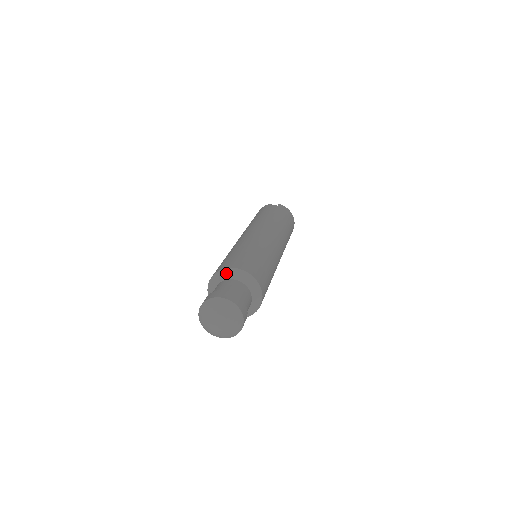
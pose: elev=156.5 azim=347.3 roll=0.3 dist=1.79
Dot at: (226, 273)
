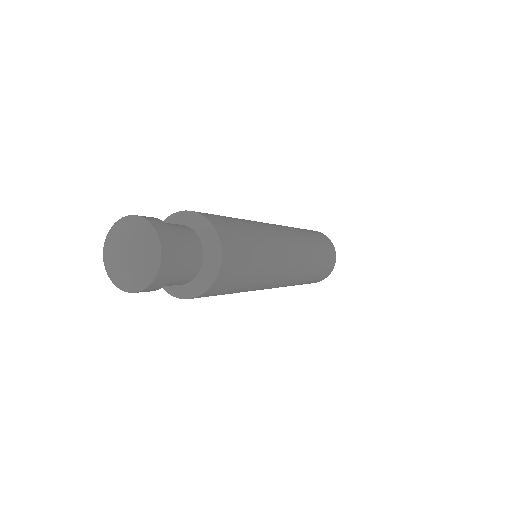
Dot at: (174, 218)
